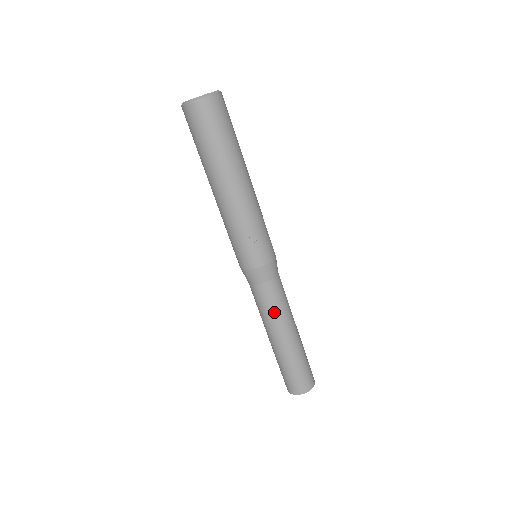
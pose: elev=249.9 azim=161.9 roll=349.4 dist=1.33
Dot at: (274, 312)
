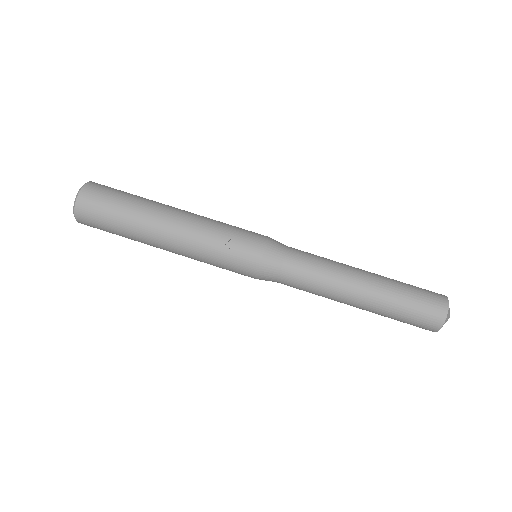
Dot at: (322, 277)
